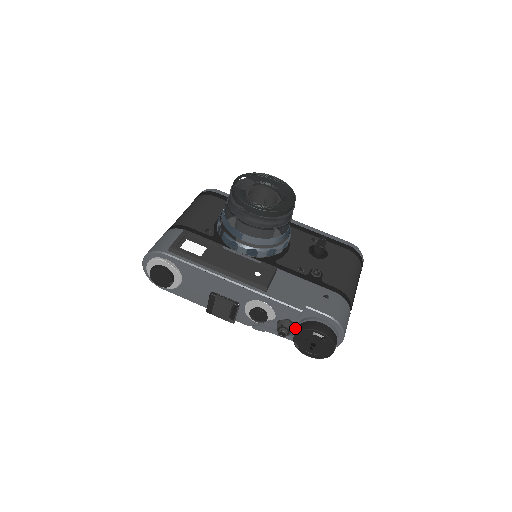
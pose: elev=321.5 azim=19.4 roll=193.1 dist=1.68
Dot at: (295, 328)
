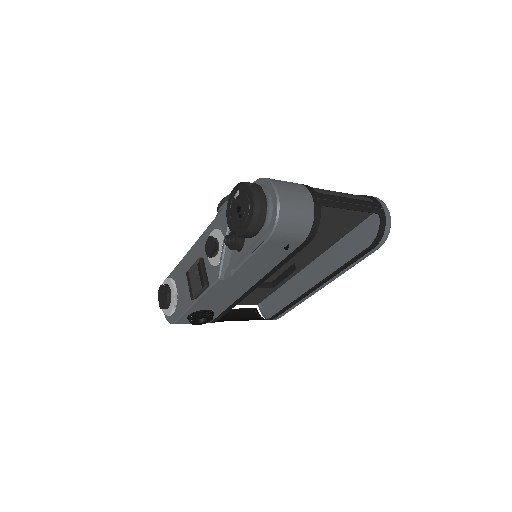
Dot at: occluded
